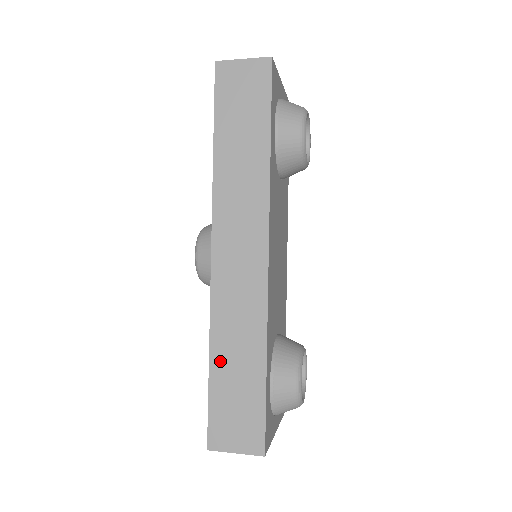
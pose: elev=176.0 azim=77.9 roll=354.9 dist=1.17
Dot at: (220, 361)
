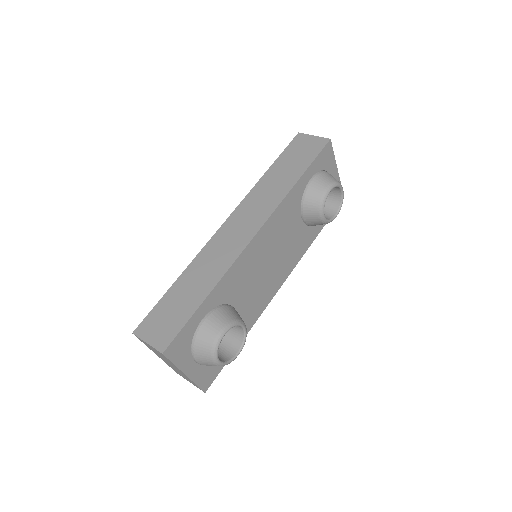
Dot at: (183, 282)
